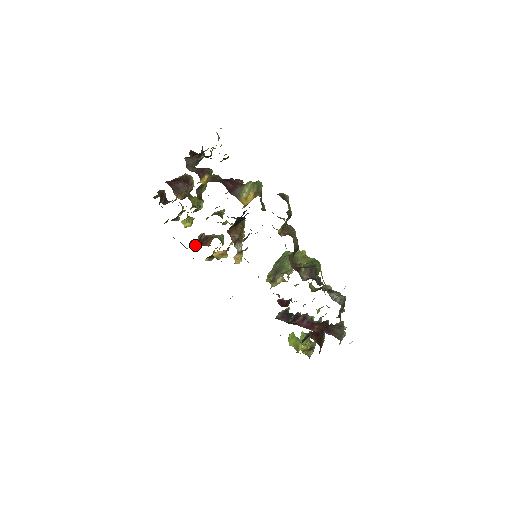
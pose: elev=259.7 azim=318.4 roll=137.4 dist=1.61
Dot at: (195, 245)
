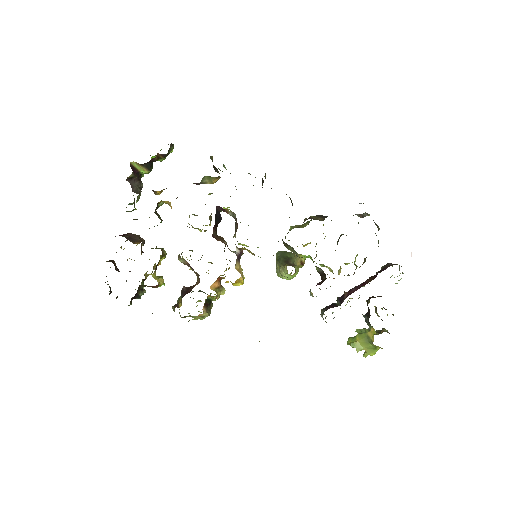
Dot at: occluded
